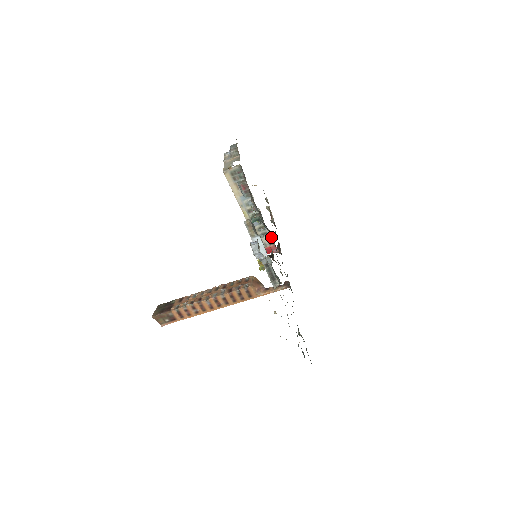
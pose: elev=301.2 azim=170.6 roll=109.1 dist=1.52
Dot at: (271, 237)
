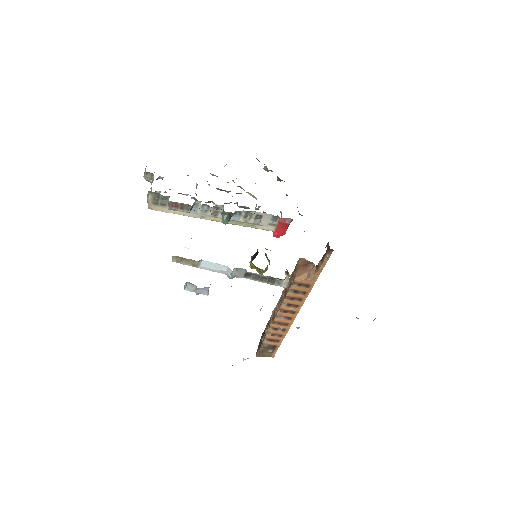
Dot at: (267, 214)
